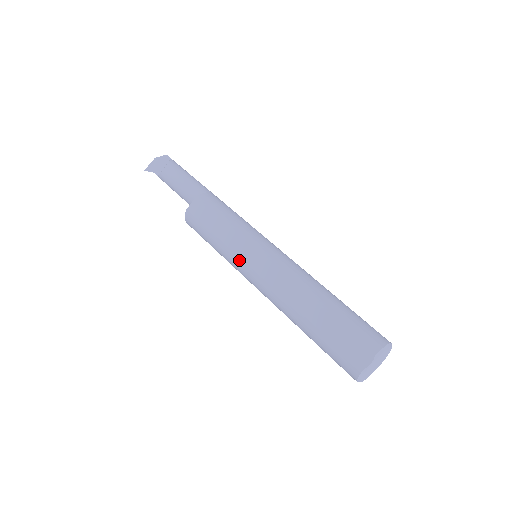
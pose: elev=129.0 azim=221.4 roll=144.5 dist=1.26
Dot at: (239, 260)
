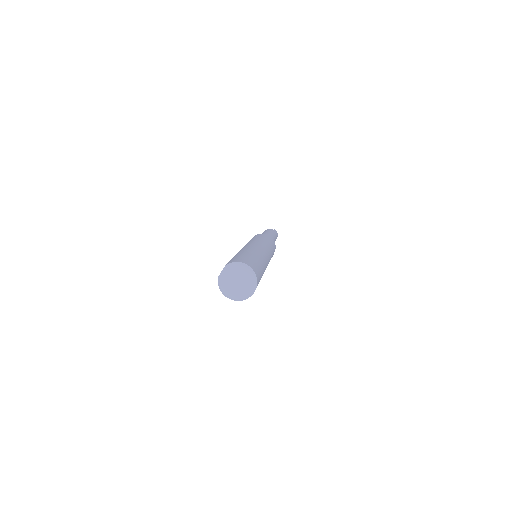
Dot at: occluded
